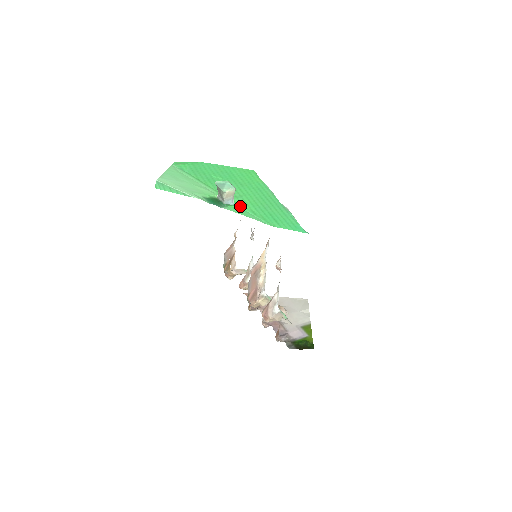
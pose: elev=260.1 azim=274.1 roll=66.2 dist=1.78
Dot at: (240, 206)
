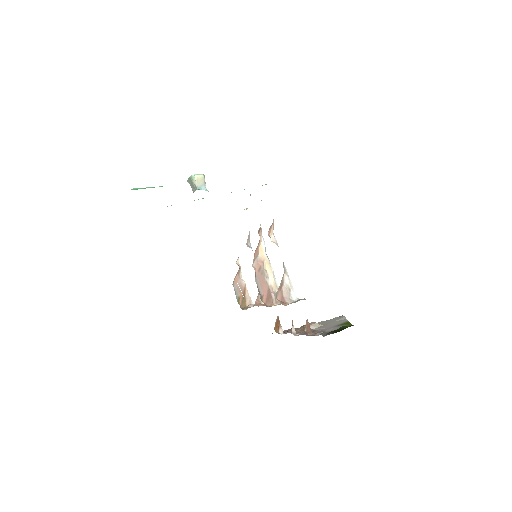
Dot at: occluded
